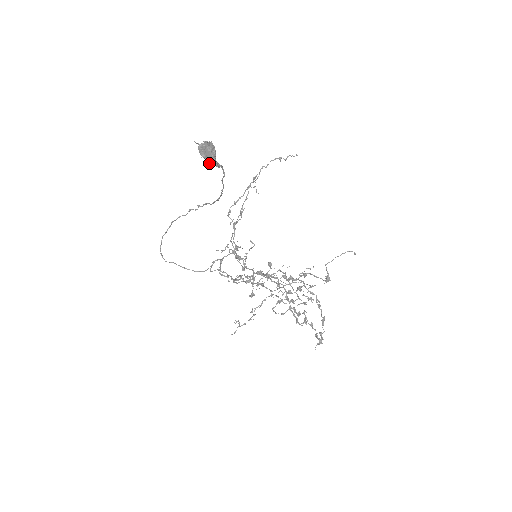
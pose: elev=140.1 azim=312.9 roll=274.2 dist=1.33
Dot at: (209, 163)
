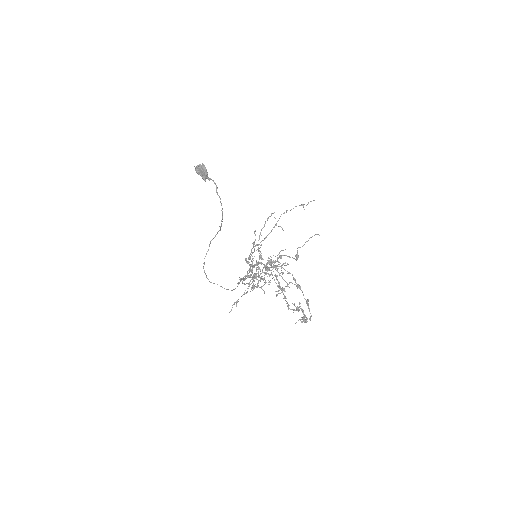
Dot at: (205, 179)
